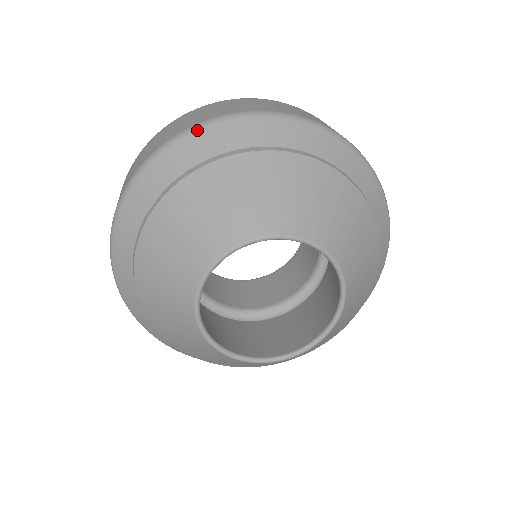
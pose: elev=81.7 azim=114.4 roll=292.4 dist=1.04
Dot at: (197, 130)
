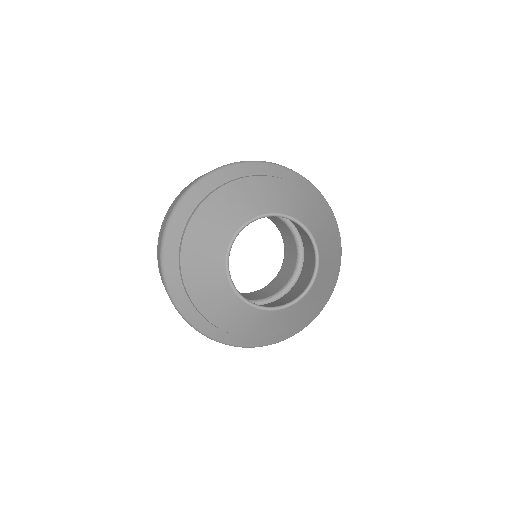
Dot at: (301, 176)
